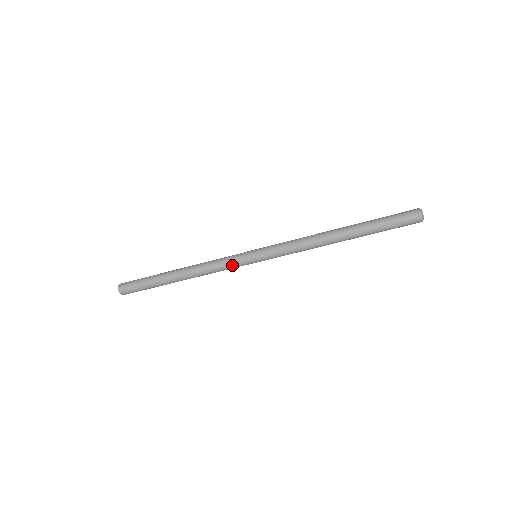
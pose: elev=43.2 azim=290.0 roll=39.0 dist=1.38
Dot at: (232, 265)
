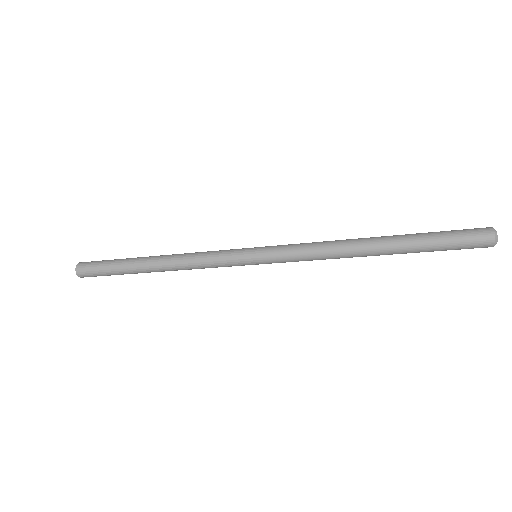
Dot at: (226, 266)
